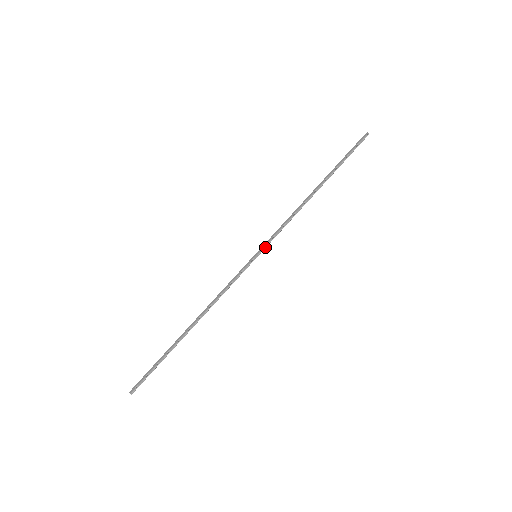
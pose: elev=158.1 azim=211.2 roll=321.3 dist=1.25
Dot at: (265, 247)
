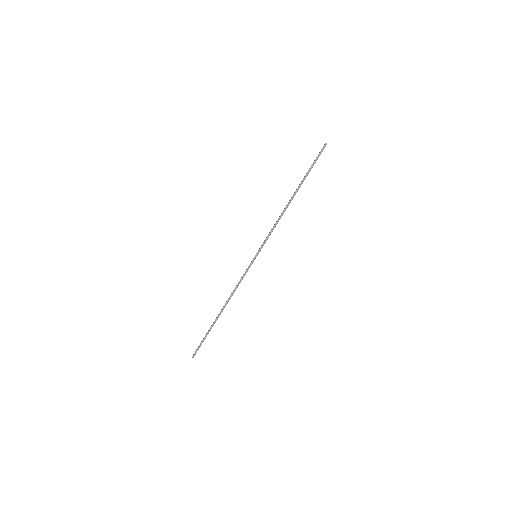
Dot at: (261, 248)
